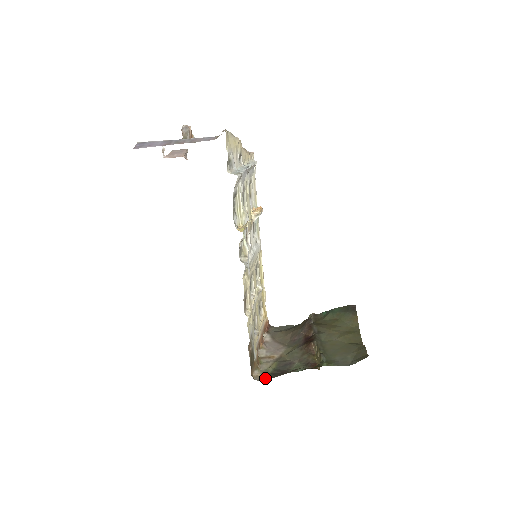
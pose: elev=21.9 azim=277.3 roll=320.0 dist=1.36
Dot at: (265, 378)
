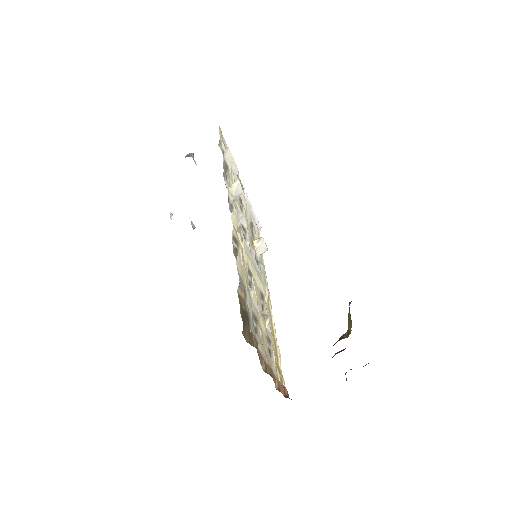
Dot at: occluded
